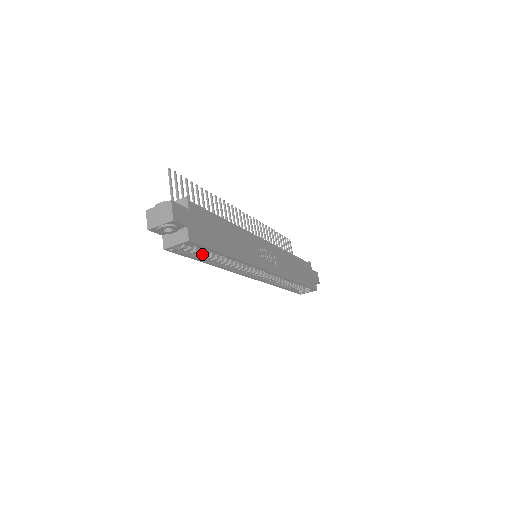
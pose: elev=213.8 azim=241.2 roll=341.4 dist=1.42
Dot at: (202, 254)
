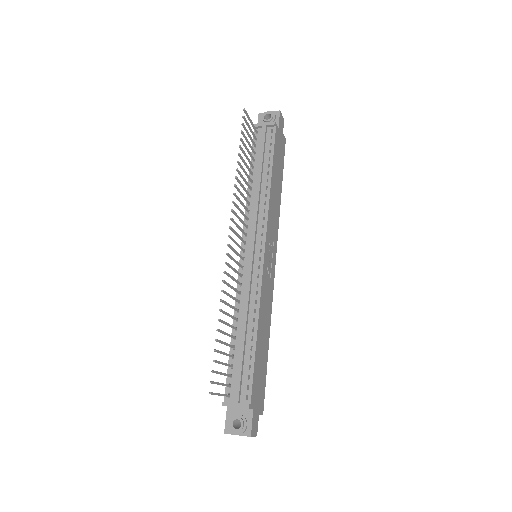
Dot at: occluded
